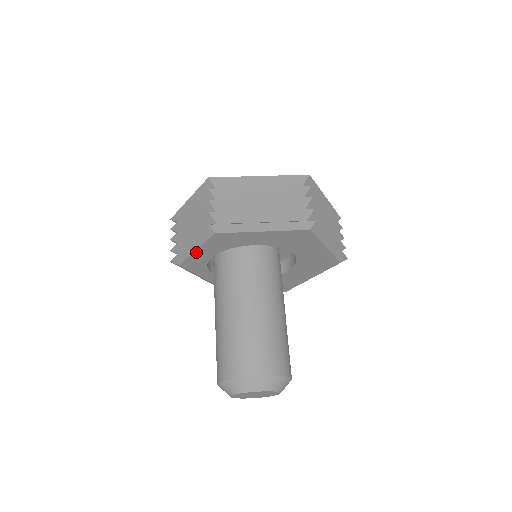
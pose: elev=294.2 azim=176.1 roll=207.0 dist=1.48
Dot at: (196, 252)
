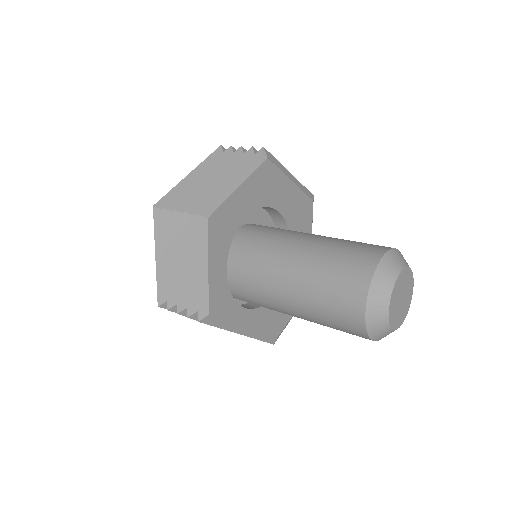
Dot at: (210, 272)
